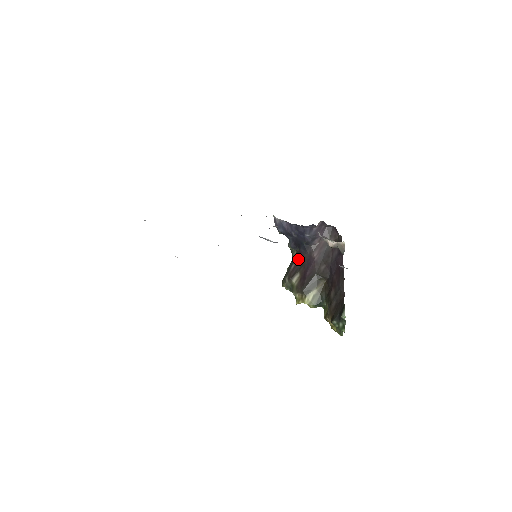
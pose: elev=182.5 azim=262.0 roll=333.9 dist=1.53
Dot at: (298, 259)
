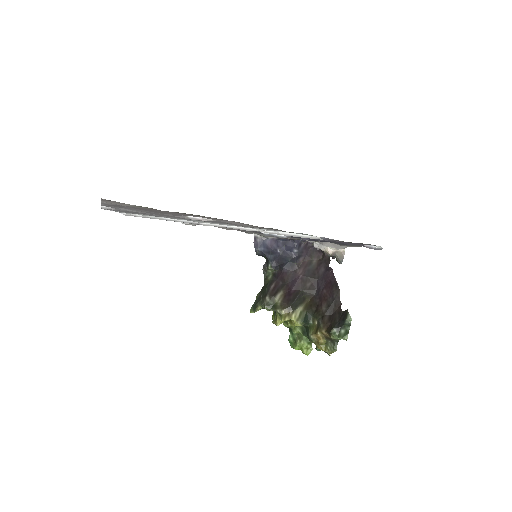
Dot at: (278, 279)
